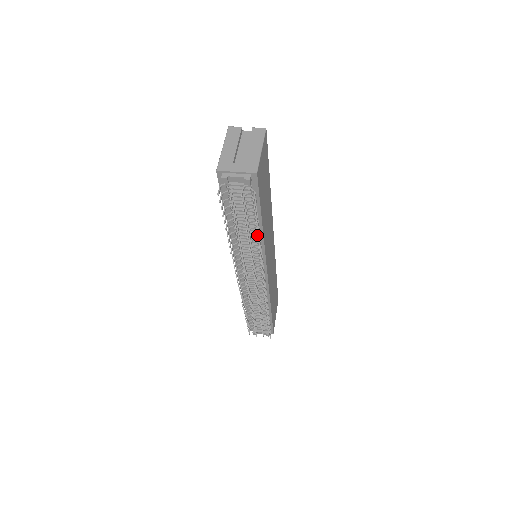
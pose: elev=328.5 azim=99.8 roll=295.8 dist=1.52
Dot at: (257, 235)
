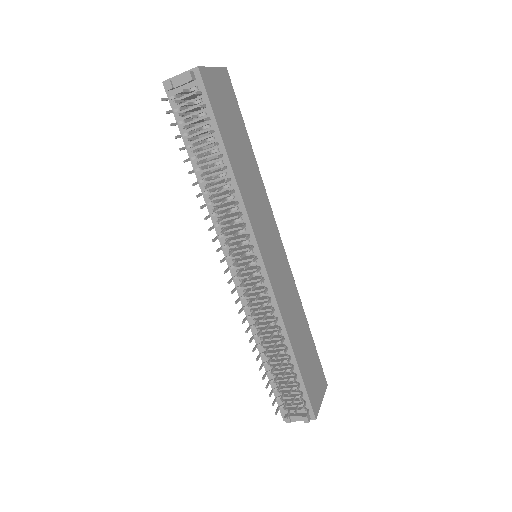
Dot at: (217, 157)
